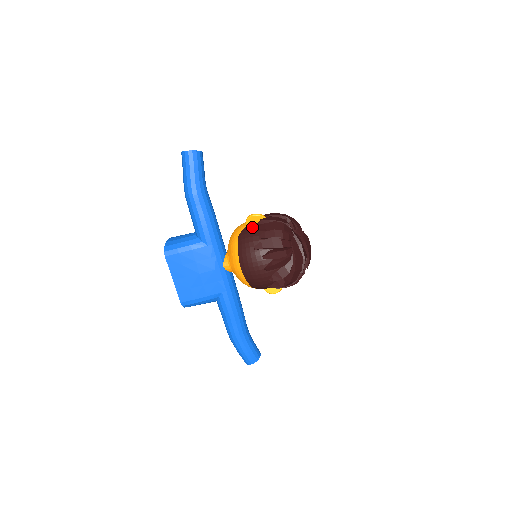
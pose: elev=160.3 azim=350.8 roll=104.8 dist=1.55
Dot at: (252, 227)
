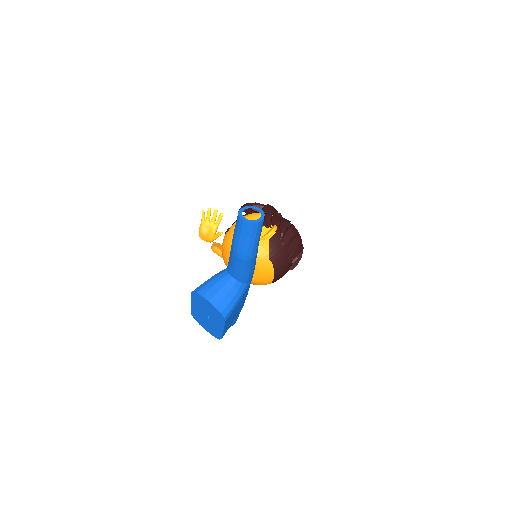
Dot at: (277, 243)
